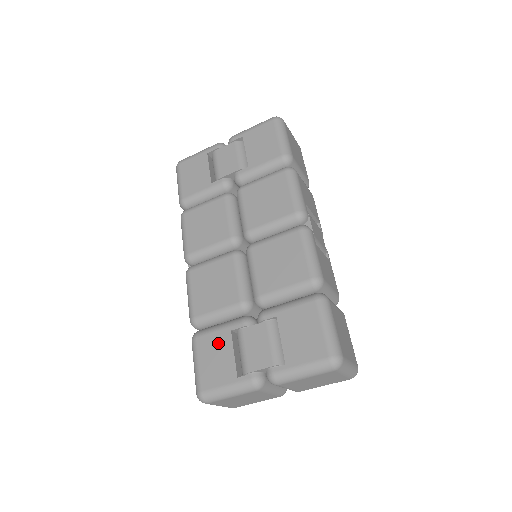
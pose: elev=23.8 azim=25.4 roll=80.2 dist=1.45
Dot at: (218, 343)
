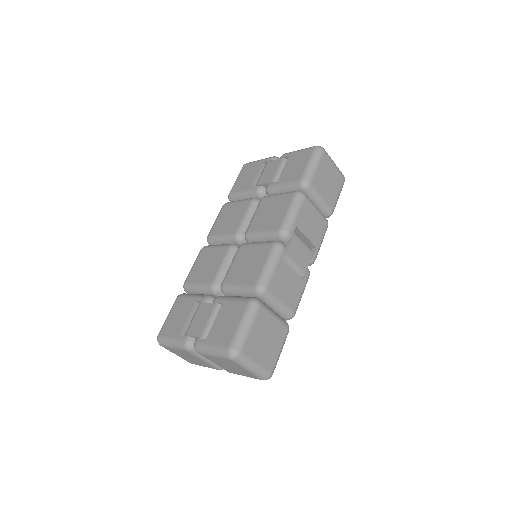
Dot at: (185, 306)
